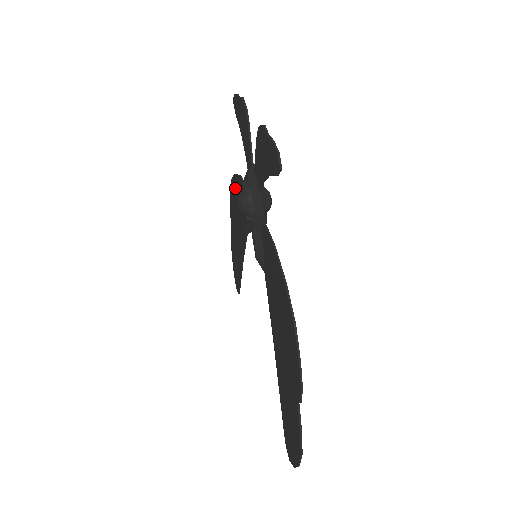
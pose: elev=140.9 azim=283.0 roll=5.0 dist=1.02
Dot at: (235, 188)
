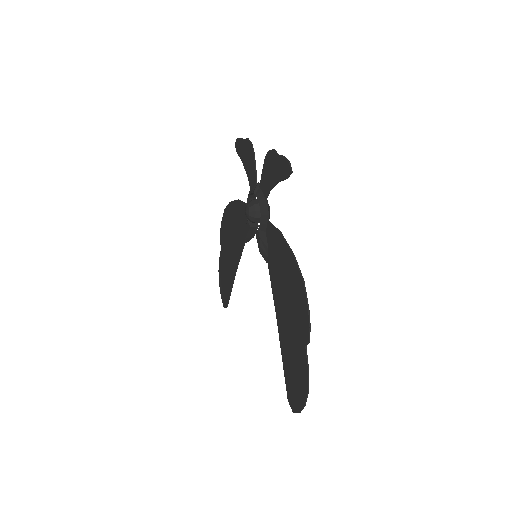
Dot at: (231, 213)
